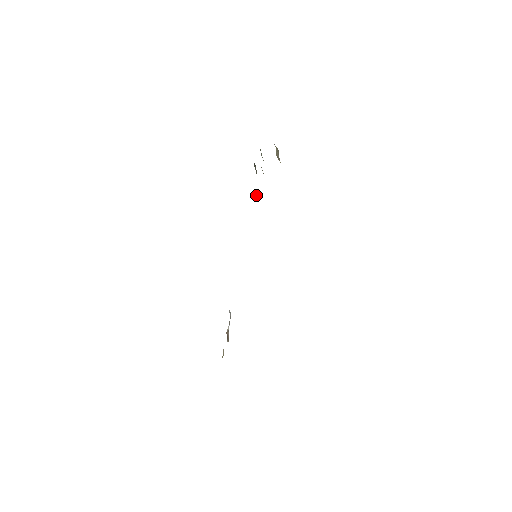
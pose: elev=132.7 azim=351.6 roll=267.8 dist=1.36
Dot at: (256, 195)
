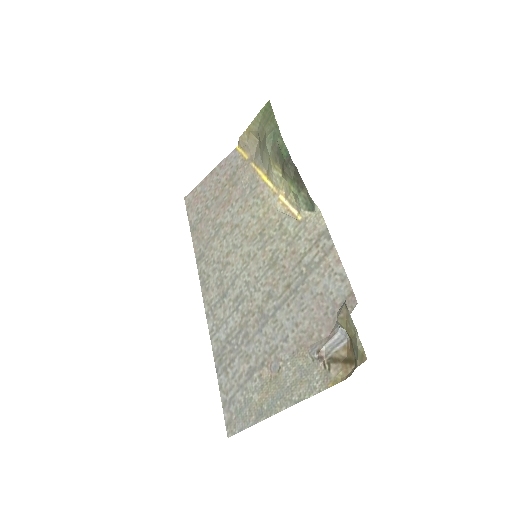
Dot at: (315, 206)
